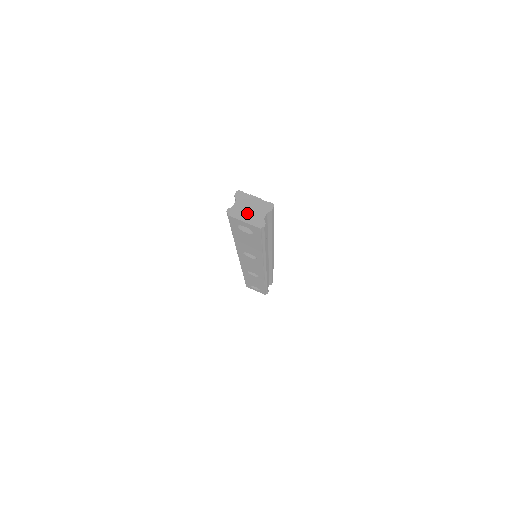
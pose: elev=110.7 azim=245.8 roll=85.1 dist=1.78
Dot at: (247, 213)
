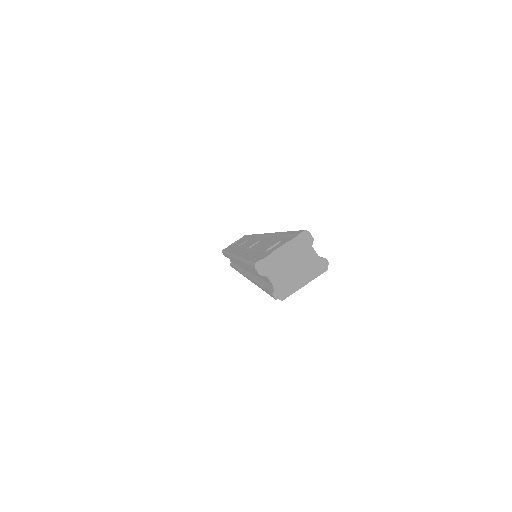
Dot at: (296, 274)
